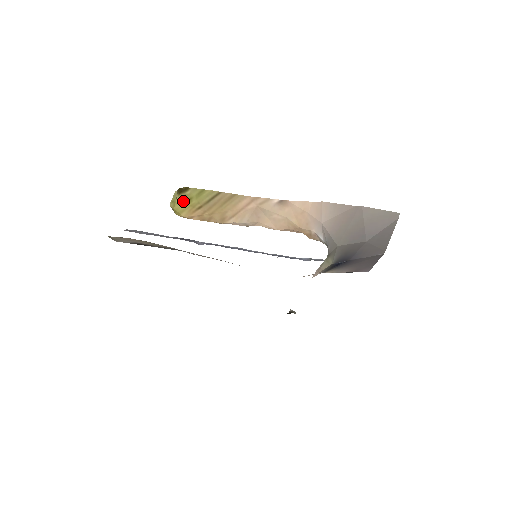
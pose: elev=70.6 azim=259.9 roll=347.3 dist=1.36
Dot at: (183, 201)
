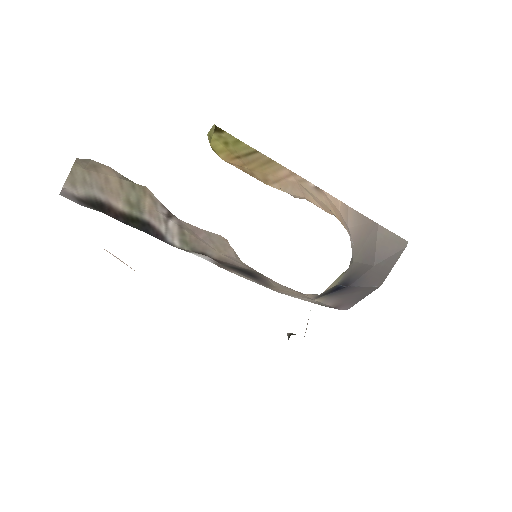
Dot at: (220, 141)
